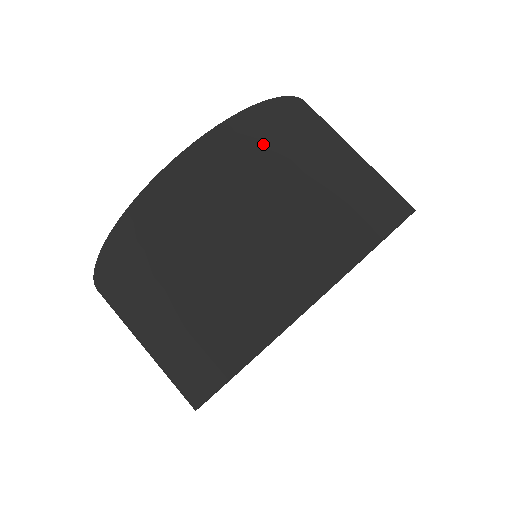
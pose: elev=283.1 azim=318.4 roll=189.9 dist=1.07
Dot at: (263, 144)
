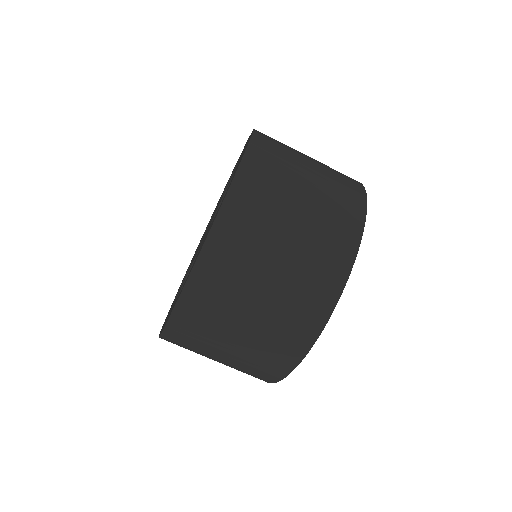
Dot at: (243, 240)
